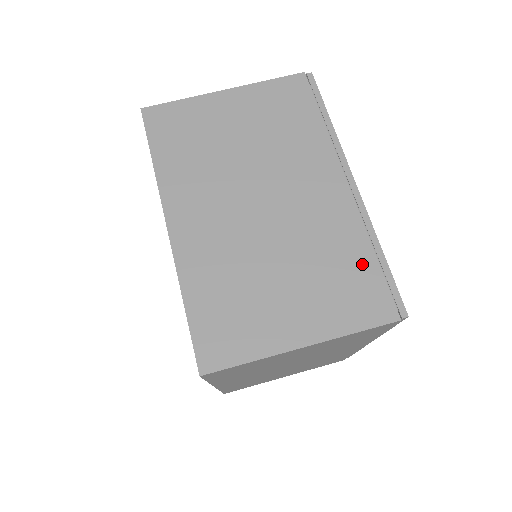
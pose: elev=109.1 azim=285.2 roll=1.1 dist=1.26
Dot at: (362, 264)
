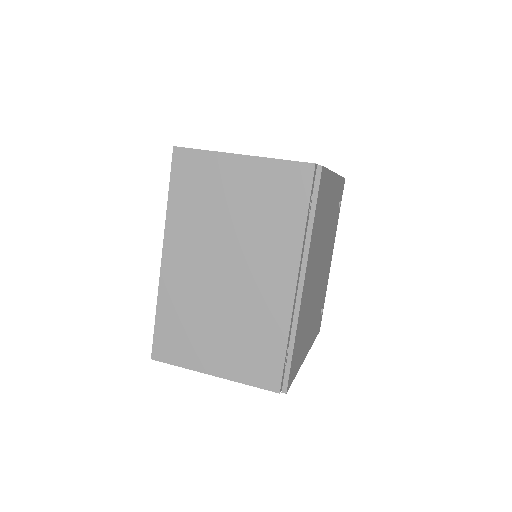
Dot at: occluded
